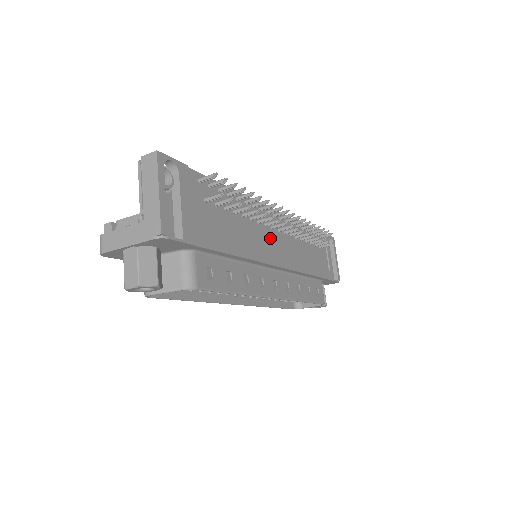
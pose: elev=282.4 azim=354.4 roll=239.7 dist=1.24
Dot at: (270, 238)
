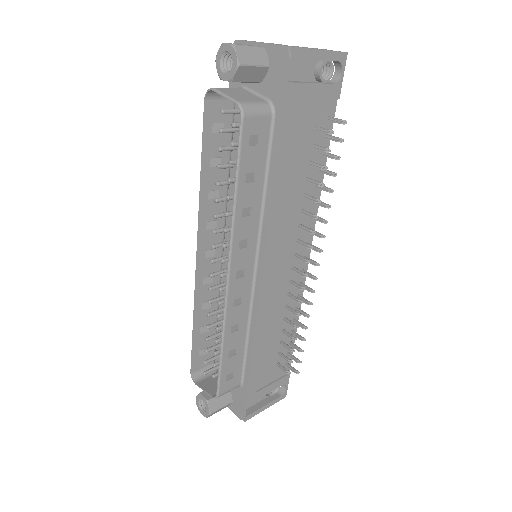
Dot at: (286, 251)
